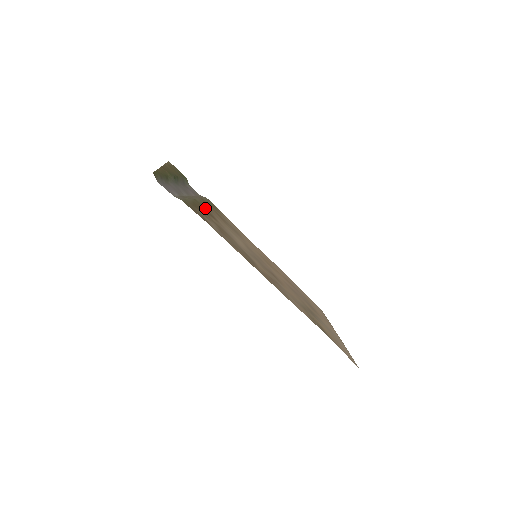
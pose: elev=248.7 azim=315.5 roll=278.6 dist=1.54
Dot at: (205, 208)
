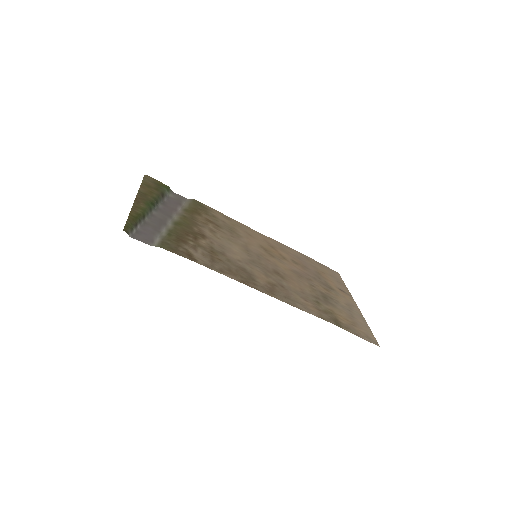
Dot at: (191, 227)
